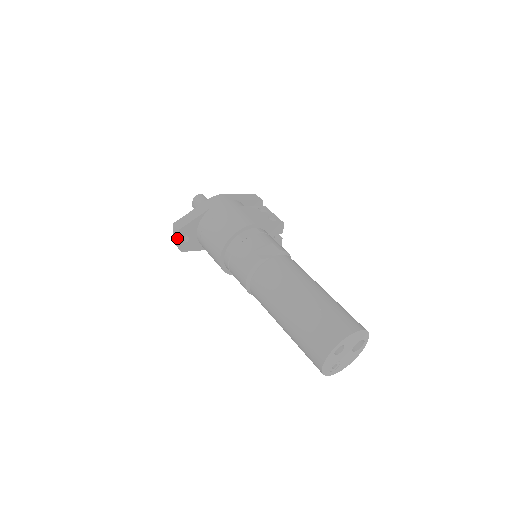
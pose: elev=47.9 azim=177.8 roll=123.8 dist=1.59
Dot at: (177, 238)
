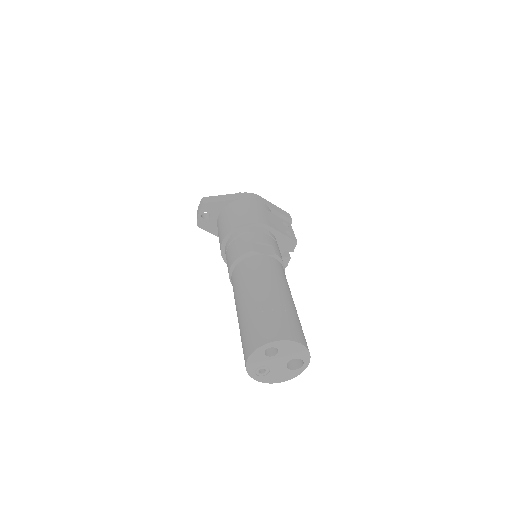
Dot at: (199, 211)
